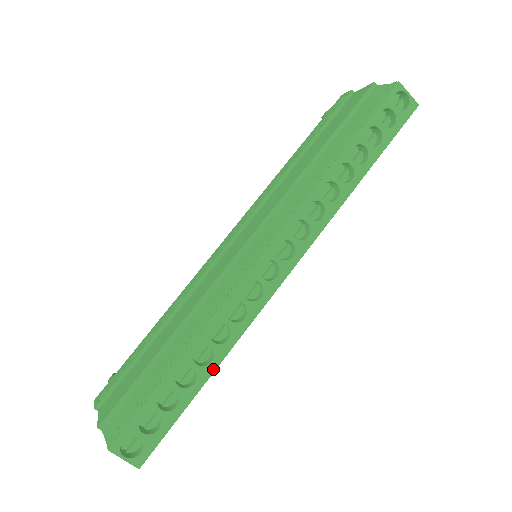
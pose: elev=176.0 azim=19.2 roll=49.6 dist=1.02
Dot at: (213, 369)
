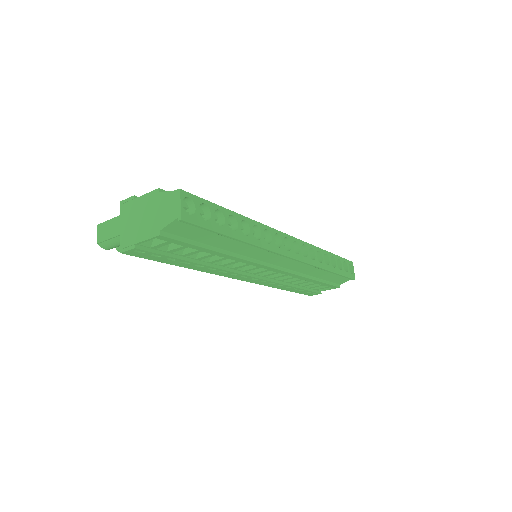
Dot at: (244, 239)
